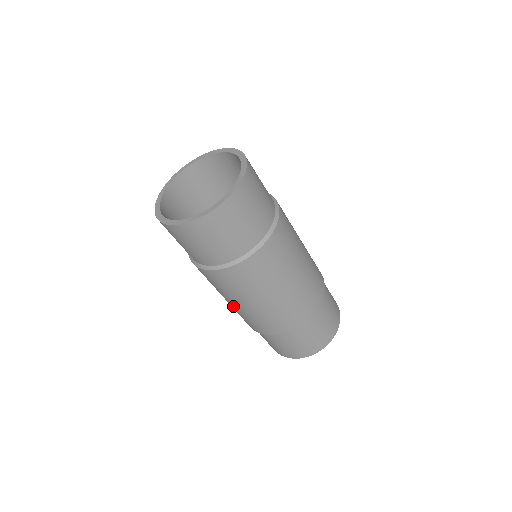
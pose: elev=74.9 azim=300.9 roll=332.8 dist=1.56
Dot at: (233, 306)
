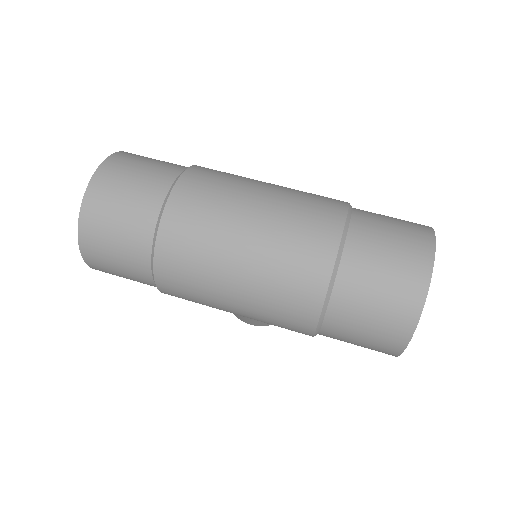
Dot at: (245, 298)
